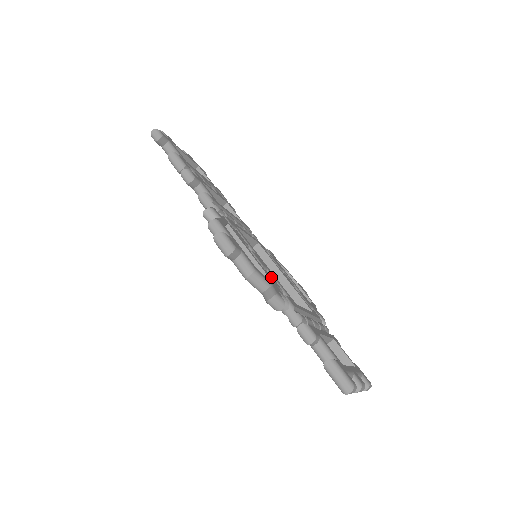
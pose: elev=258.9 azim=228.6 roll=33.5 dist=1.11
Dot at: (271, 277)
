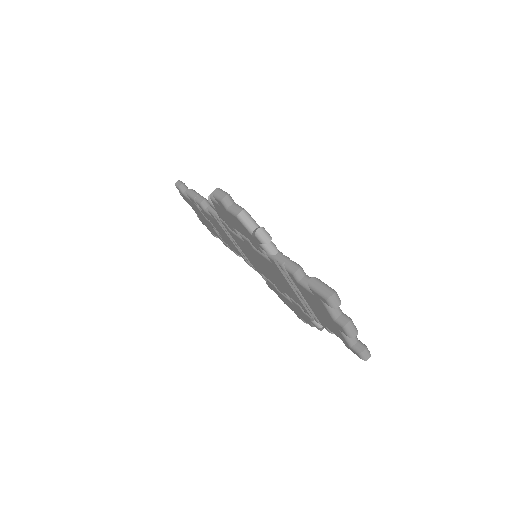
Dot at: occluded
